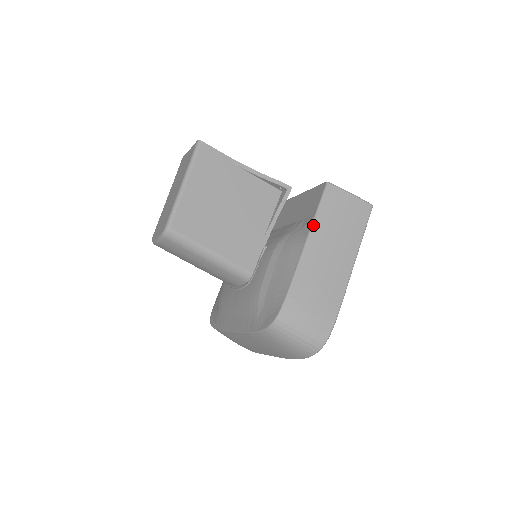
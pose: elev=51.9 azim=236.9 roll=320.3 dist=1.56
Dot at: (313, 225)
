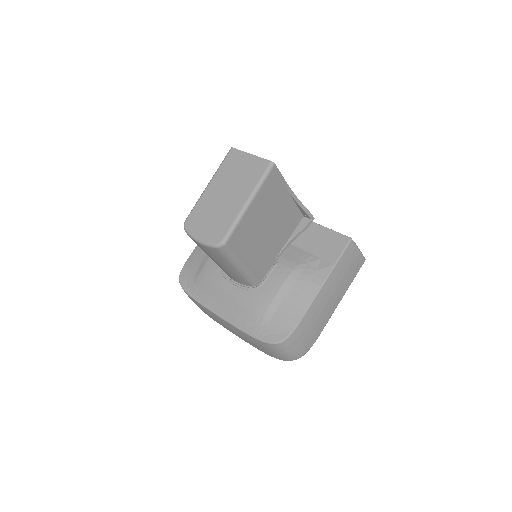
Dot at: (331, 273)
